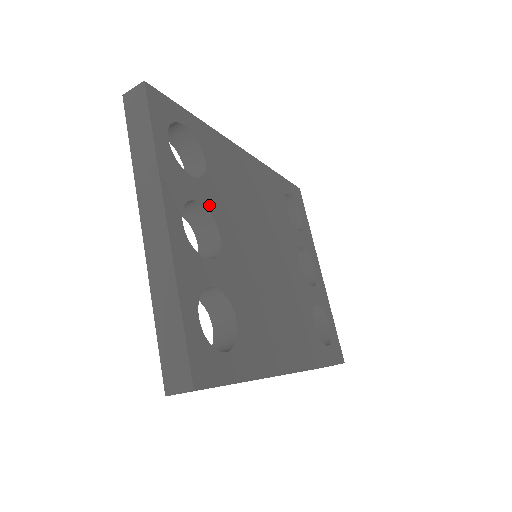
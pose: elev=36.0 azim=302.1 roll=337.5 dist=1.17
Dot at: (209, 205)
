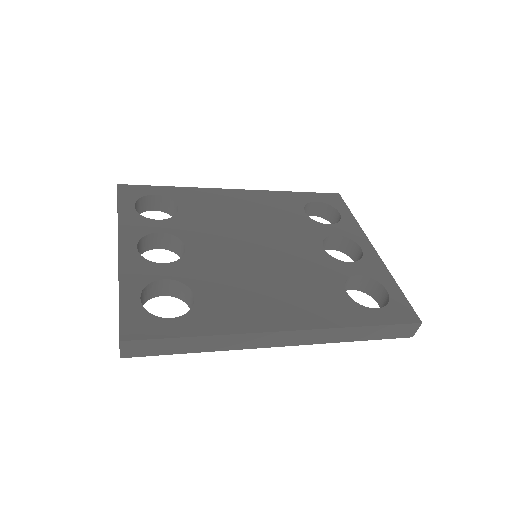
Dot at: (175, 232)
